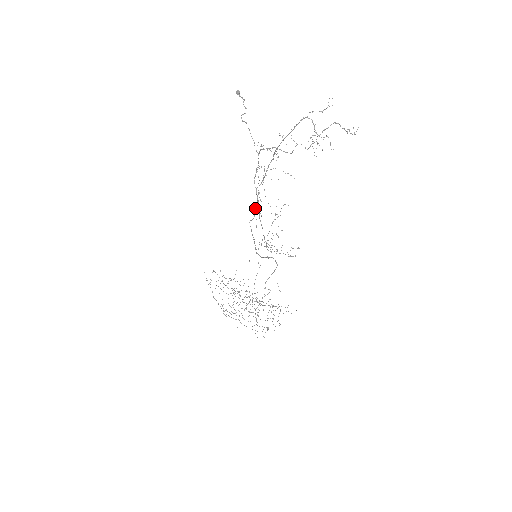
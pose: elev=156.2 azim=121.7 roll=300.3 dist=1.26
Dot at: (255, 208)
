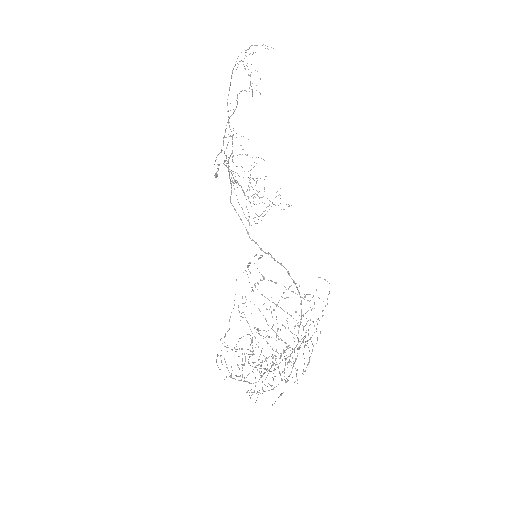
Dot at: occluded
